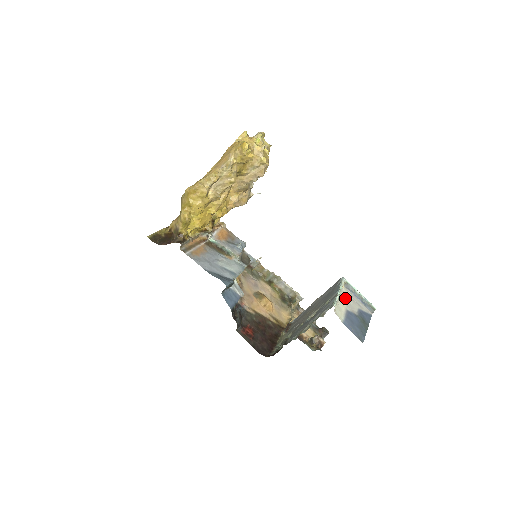
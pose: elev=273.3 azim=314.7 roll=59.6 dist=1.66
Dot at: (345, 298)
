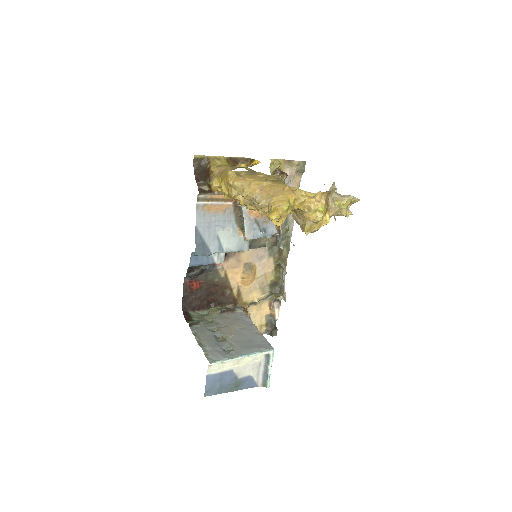
Dot at: (247, 362)
